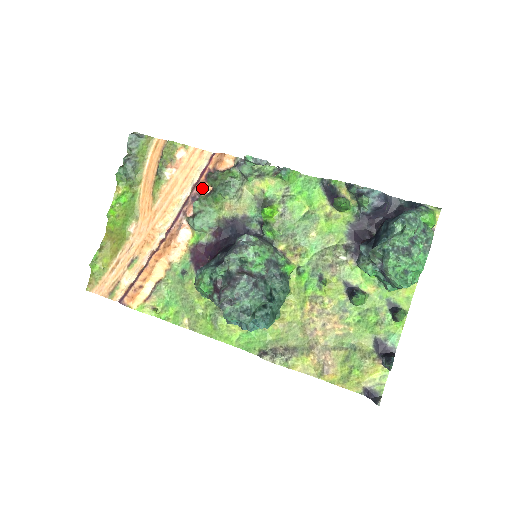
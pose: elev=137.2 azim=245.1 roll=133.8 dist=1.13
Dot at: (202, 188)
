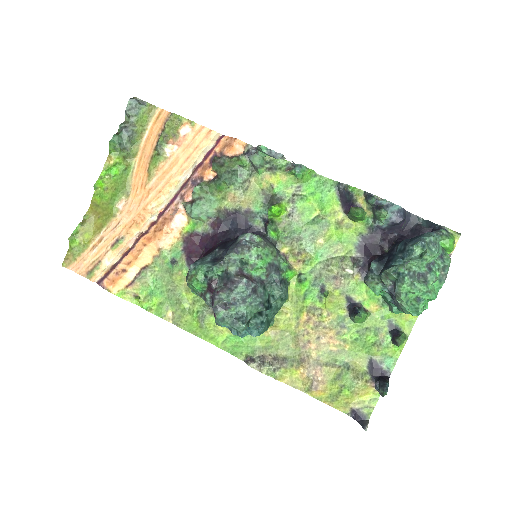
Dot at: (205, 172)
